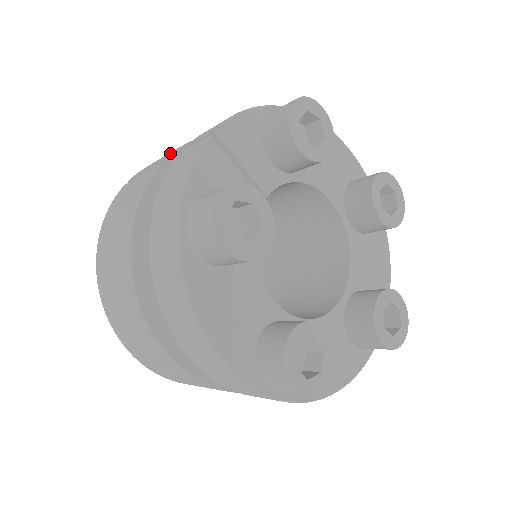
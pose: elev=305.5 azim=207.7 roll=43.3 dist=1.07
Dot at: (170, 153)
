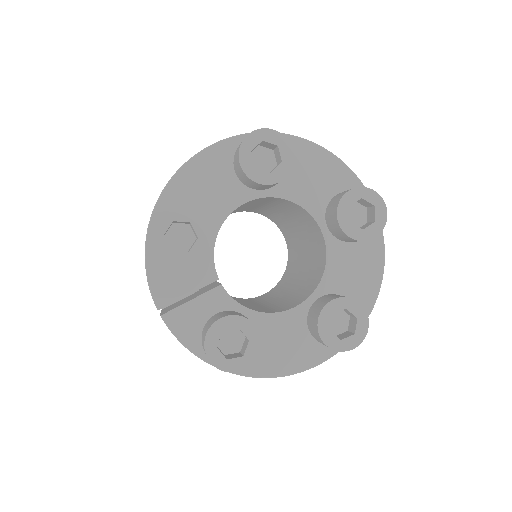
Dot at: occluded
